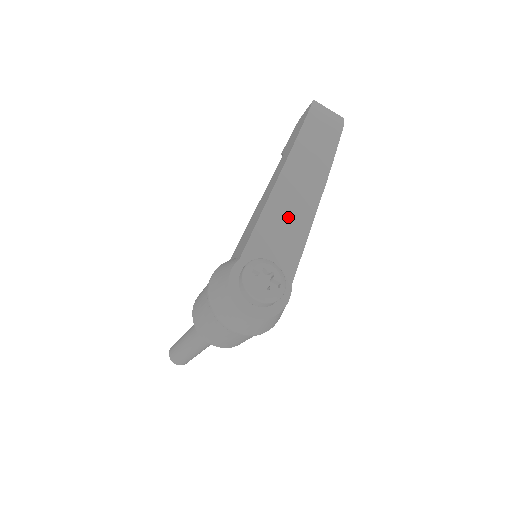
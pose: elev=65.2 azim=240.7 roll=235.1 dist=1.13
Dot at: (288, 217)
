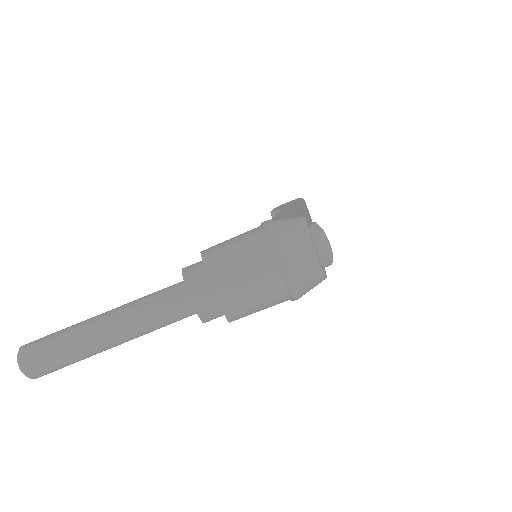
Dot at: occluded
